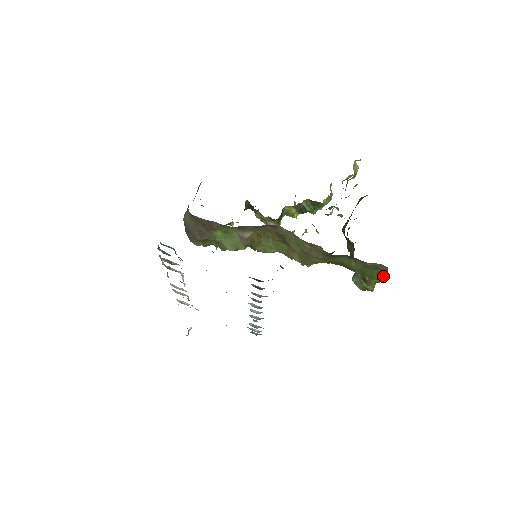
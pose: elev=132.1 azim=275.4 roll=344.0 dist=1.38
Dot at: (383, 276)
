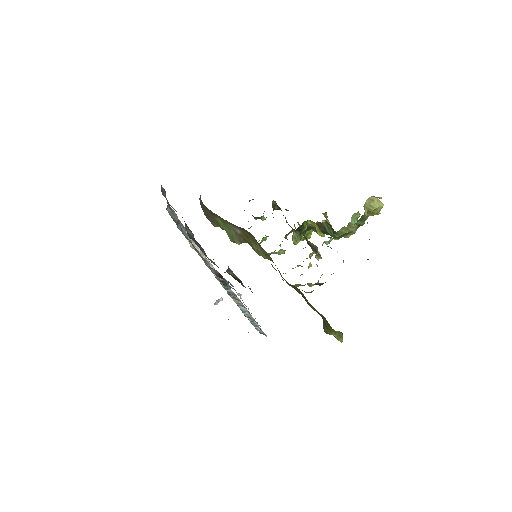
Dot at: occluded
